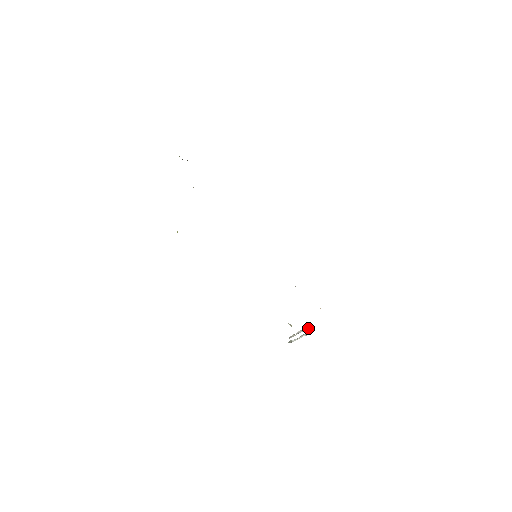
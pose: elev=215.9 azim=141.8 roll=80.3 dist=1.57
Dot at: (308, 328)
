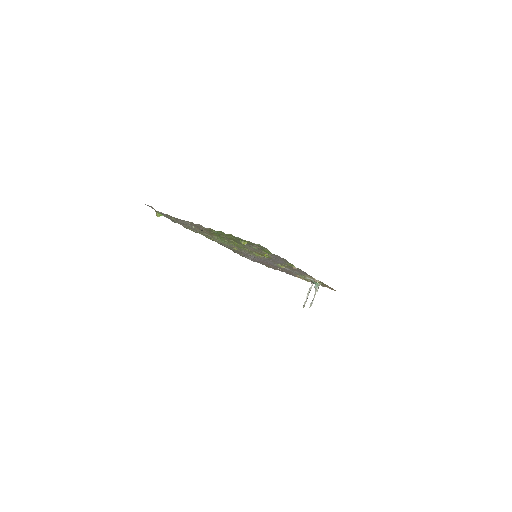
Dot at: (315, 285)
